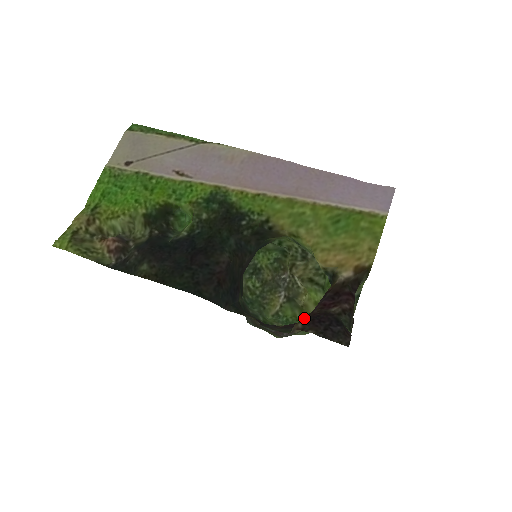
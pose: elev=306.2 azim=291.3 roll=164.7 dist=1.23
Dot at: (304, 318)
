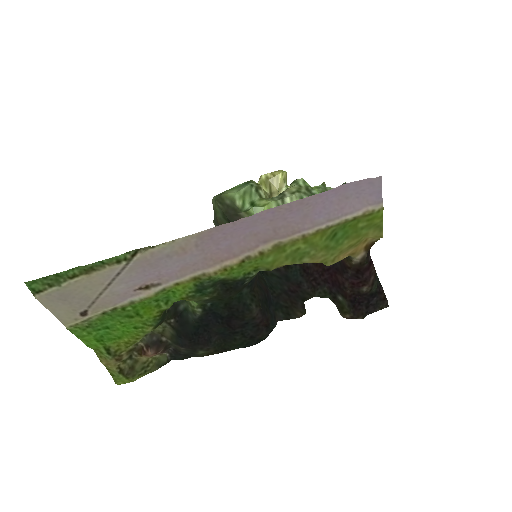
Dot at: (346, 306)
